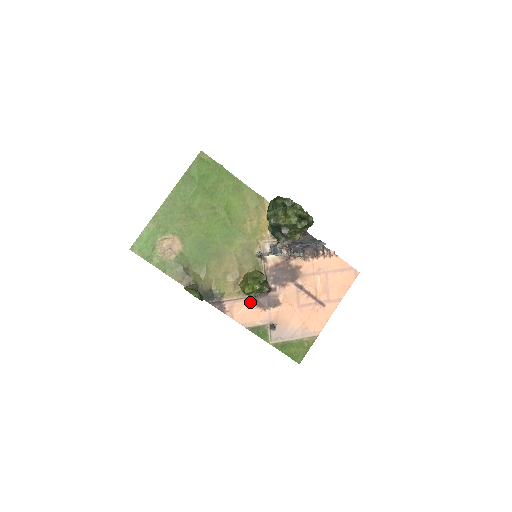
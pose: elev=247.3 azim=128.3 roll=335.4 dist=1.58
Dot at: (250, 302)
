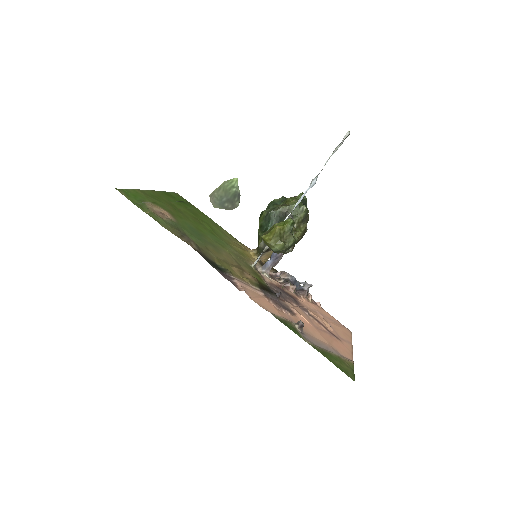
Dot at: (263, 296)
